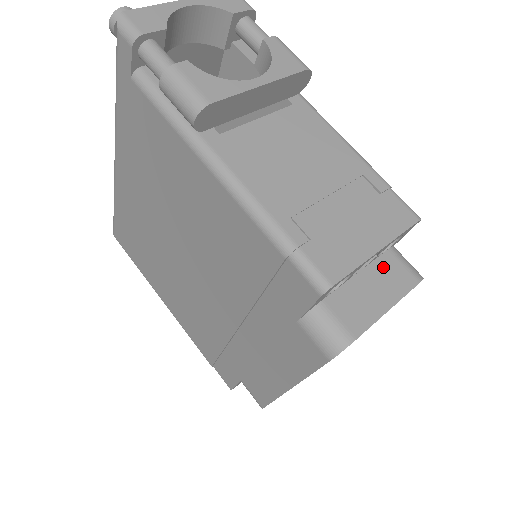
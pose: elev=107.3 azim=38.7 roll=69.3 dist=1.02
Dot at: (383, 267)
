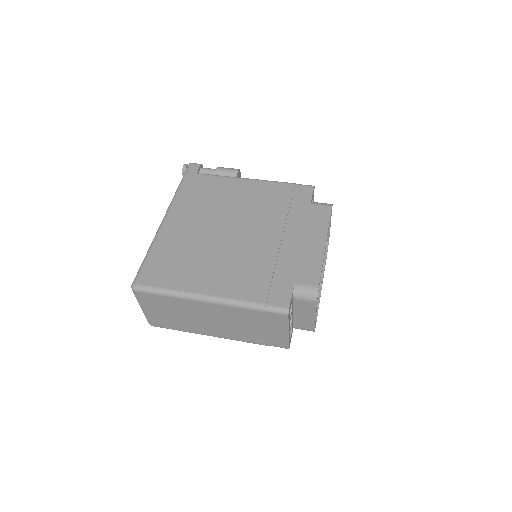
Dot at: occluded
